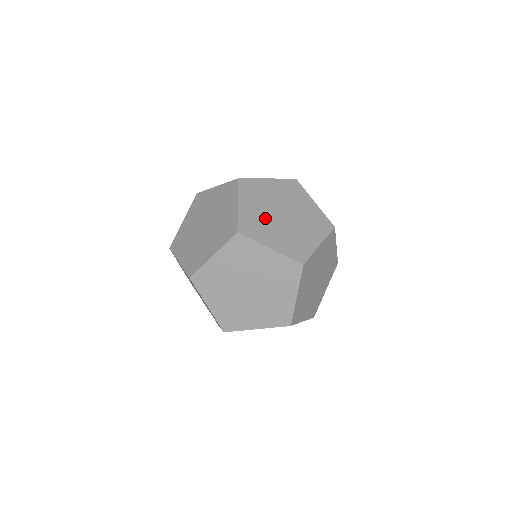
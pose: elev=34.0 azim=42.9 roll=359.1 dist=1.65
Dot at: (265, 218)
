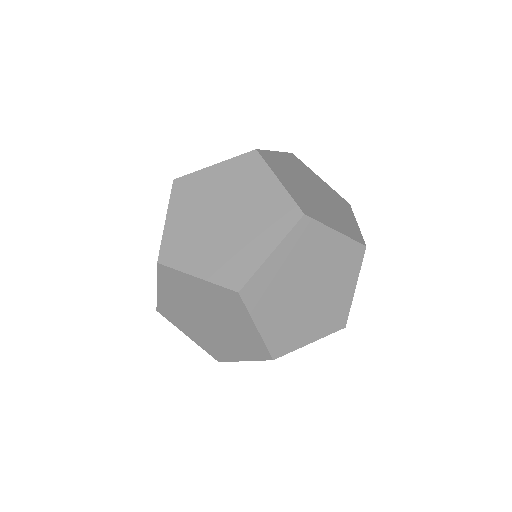
Dot at: (197, 230)
